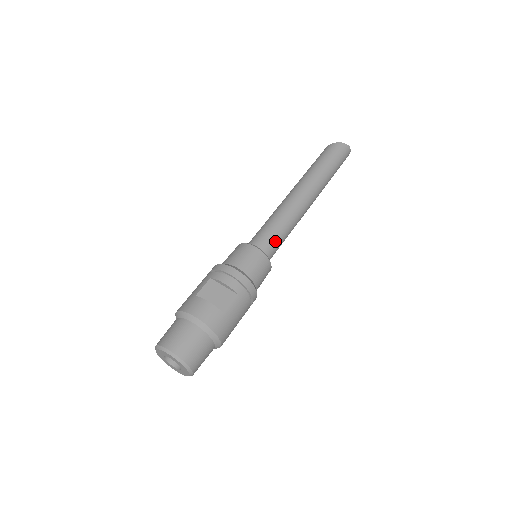
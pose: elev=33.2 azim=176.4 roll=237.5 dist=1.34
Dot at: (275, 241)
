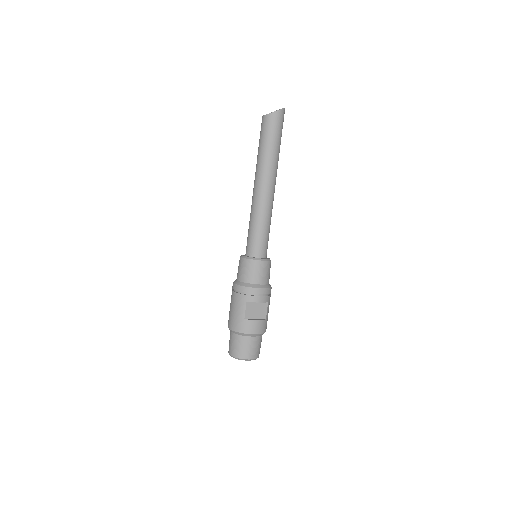
Dot at: occluded
